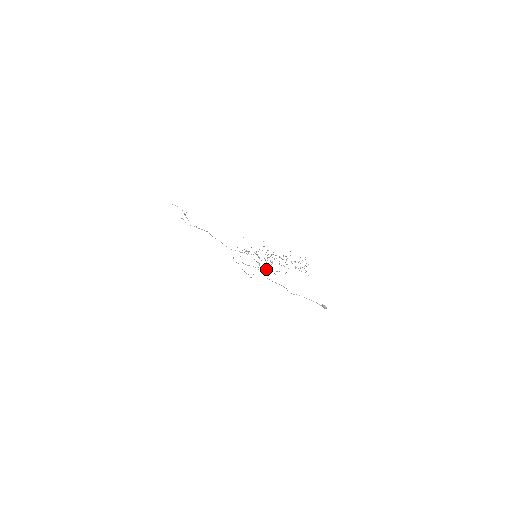
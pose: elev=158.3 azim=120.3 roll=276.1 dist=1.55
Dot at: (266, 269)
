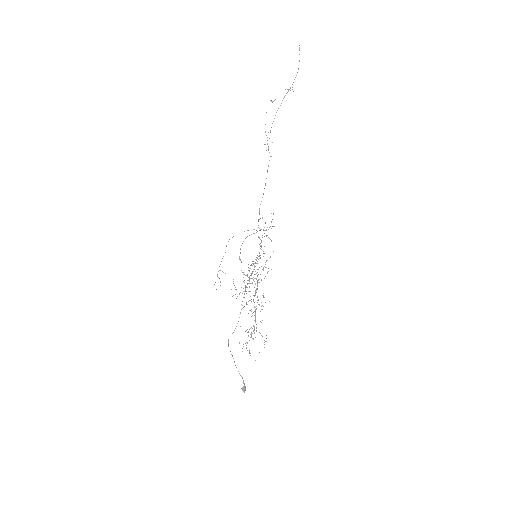
Dot at: occluded
